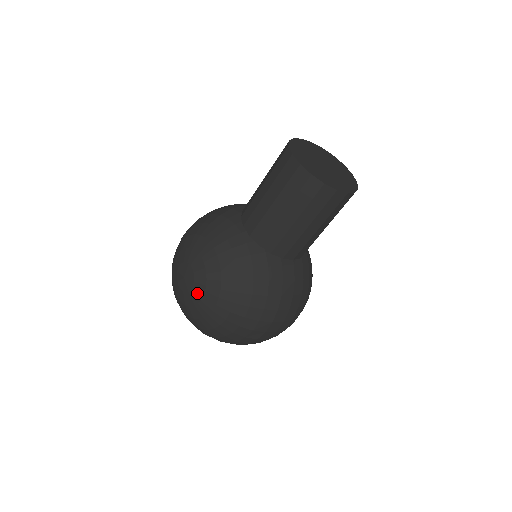
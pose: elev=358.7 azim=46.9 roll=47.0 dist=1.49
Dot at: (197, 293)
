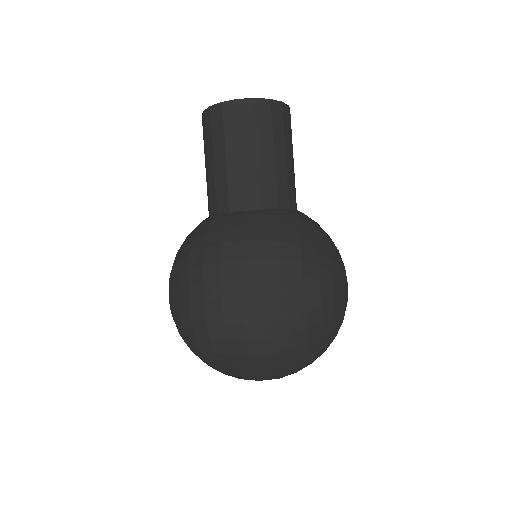
Dot at: occluded
